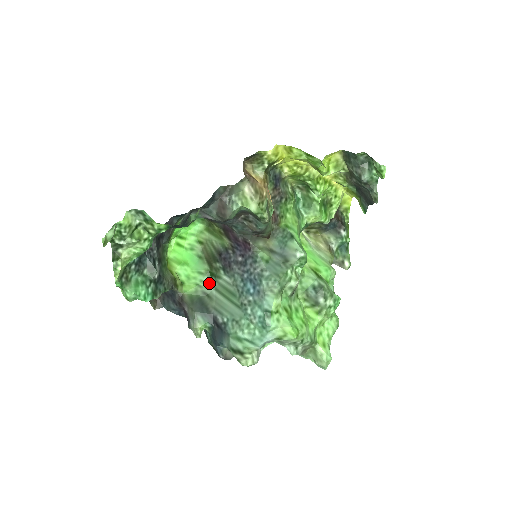
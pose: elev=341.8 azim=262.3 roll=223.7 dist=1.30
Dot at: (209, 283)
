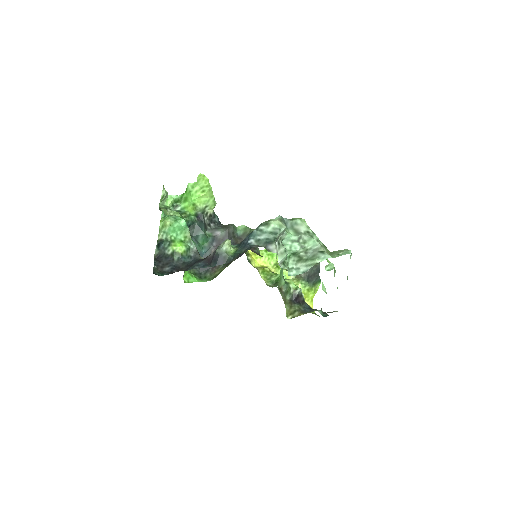
Dot at: occluded
